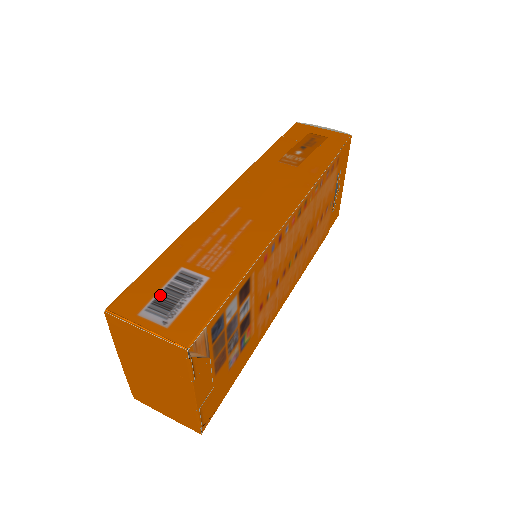
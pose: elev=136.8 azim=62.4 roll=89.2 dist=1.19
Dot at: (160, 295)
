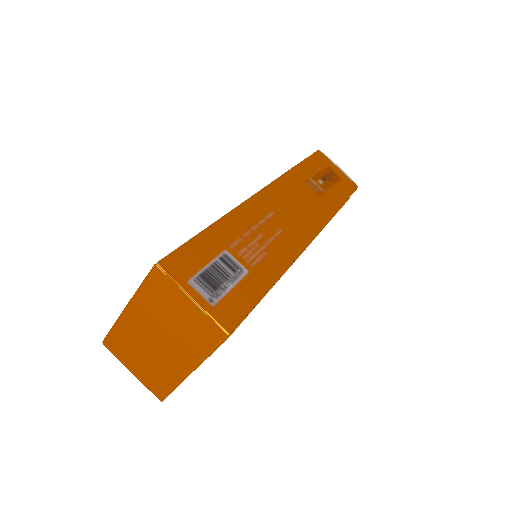
Dot at: (207, 270)
